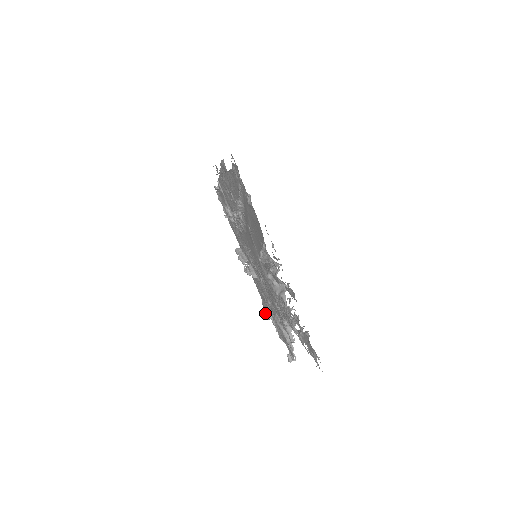
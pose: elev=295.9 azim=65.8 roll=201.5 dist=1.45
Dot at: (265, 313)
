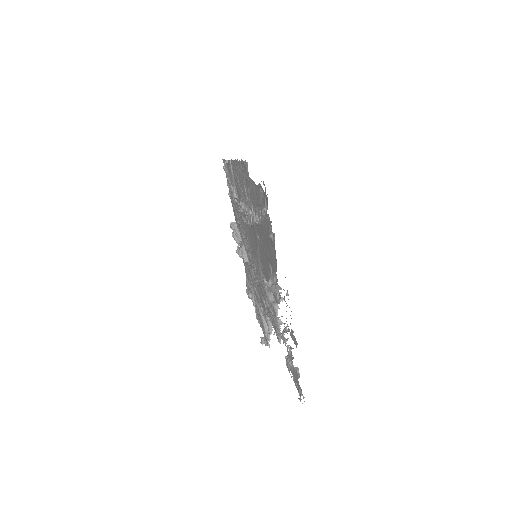
Dot at: (247, 291)
